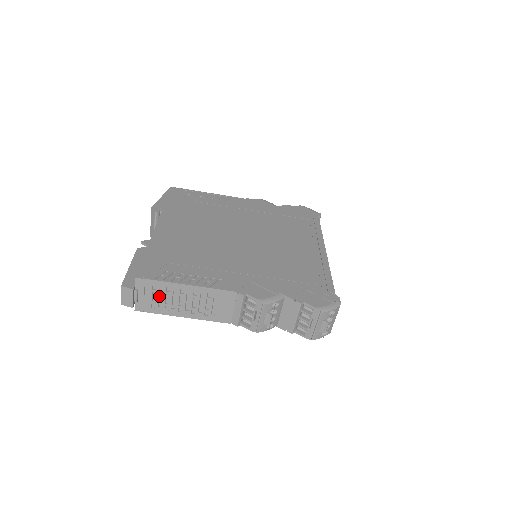
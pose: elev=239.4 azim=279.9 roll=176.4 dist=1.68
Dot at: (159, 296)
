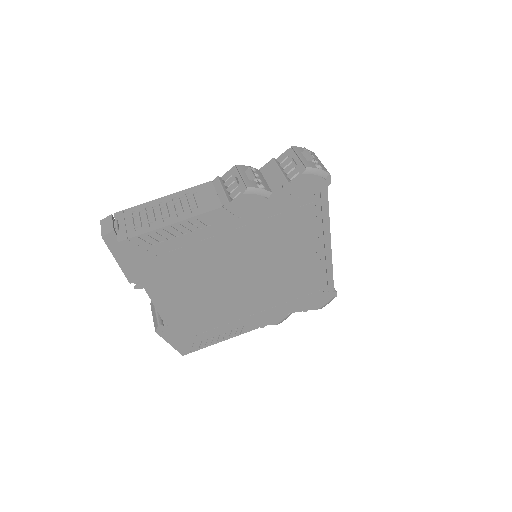
Dot at: (140, 219)
